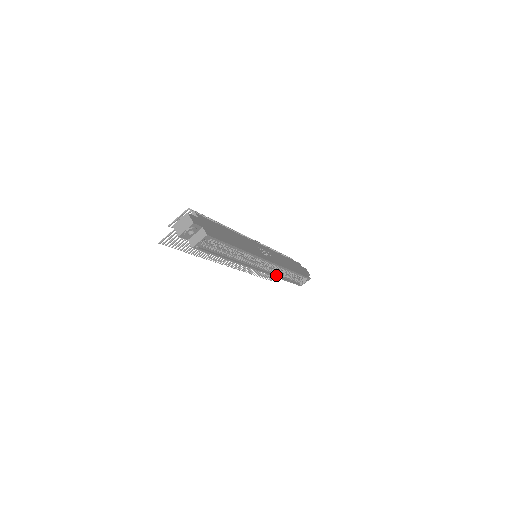
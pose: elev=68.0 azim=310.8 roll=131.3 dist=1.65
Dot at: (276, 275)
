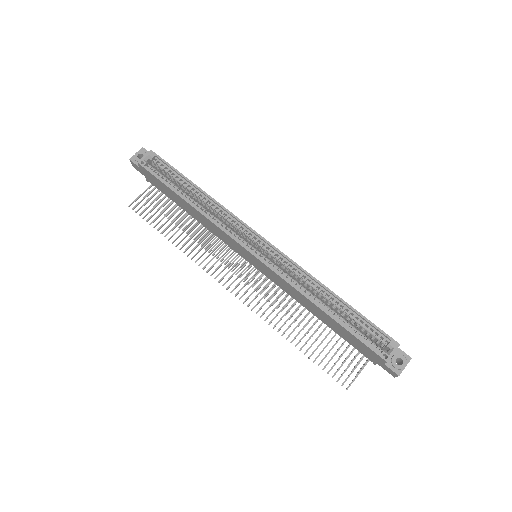
Dot at: (296, 288)
